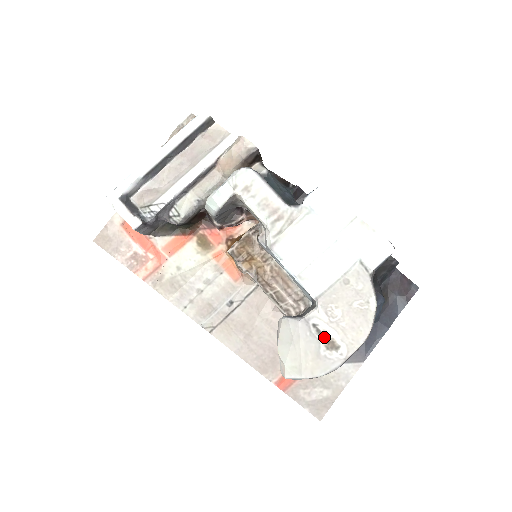
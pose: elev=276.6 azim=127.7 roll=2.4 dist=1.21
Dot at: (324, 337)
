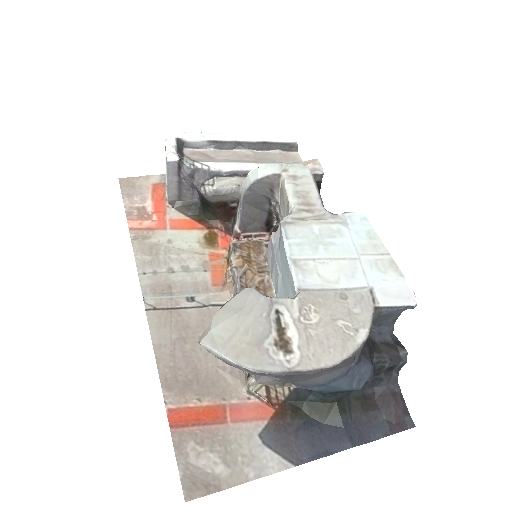
Dot at: (280, 330)
